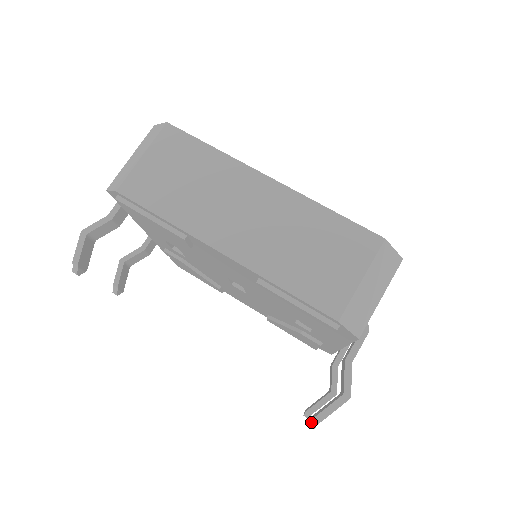
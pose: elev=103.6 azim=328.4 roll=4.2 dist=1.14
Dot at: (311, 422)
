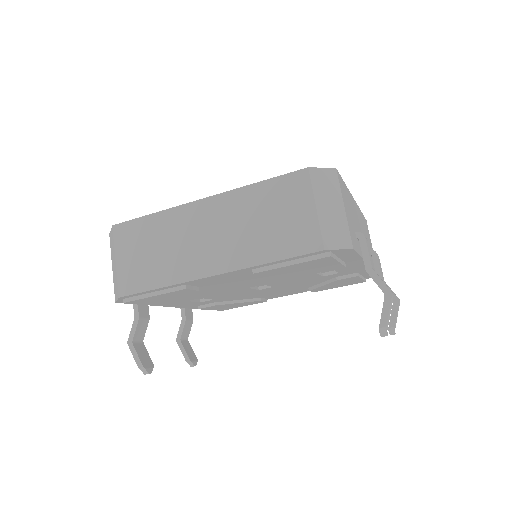
Dot at: (380, 334)
